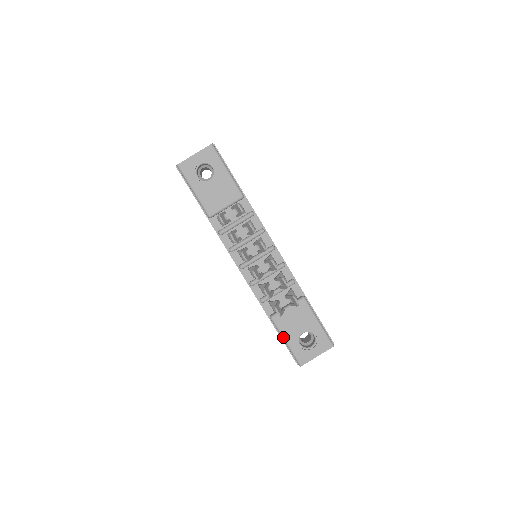
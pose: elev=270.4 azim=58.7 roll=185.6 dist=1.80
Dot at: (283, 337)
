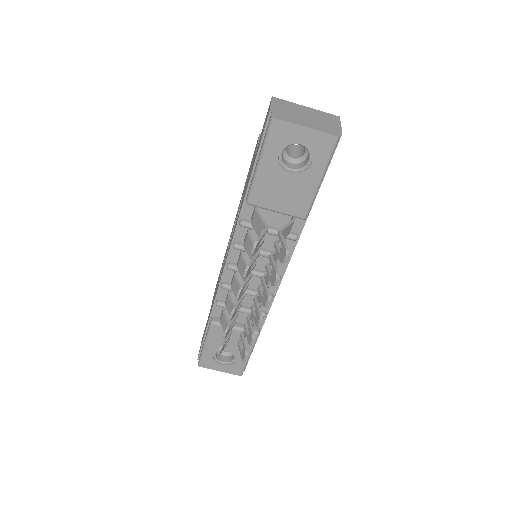
Dot at: (206, 341)
